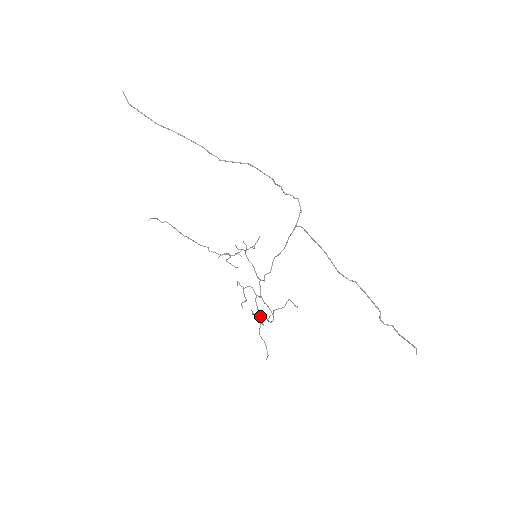
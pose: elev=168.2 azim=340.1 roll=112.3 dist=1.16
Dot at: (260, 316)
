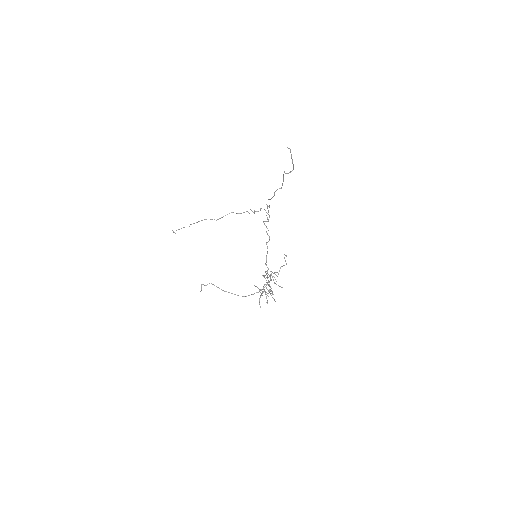
Dot at: occluded
